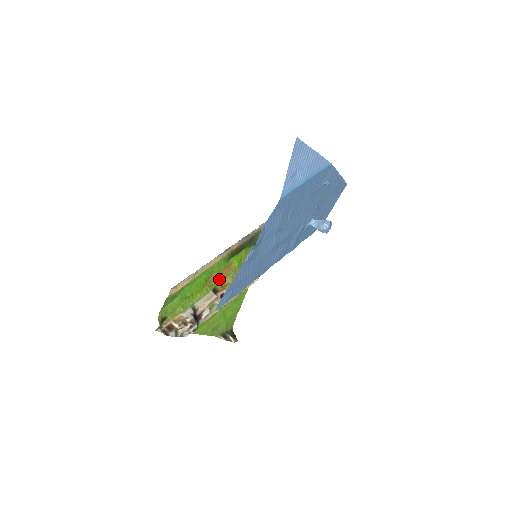
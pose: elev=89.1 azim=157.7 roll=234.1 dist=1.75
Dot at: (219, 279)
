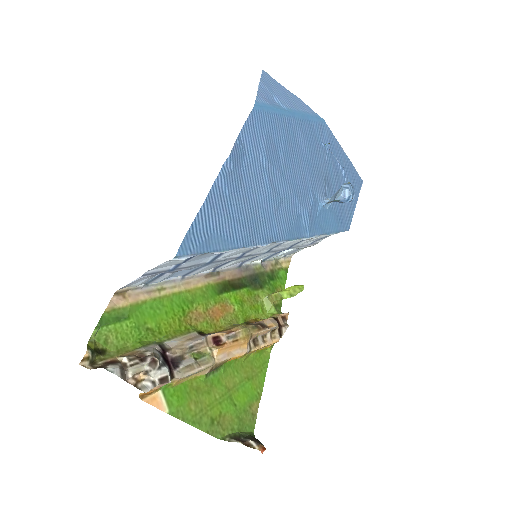
Dot at: (209, 321)
